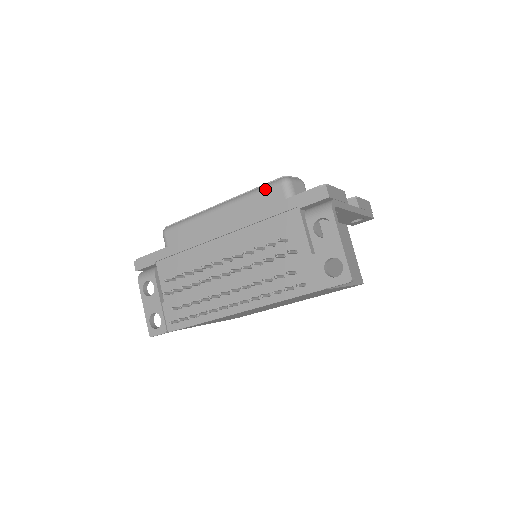
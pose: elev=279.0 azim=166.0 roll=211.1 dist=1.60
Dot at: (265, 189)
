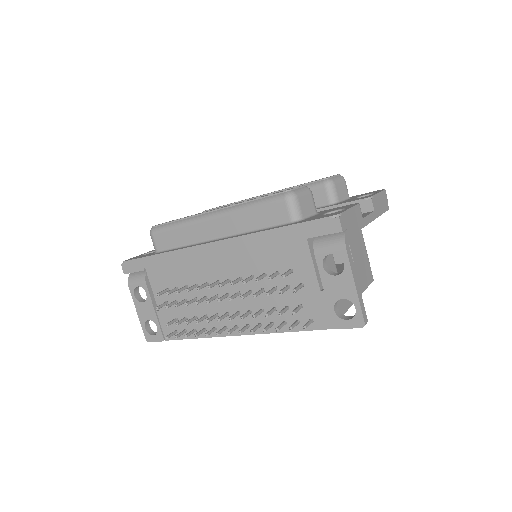
Dot at: (266, 204)
